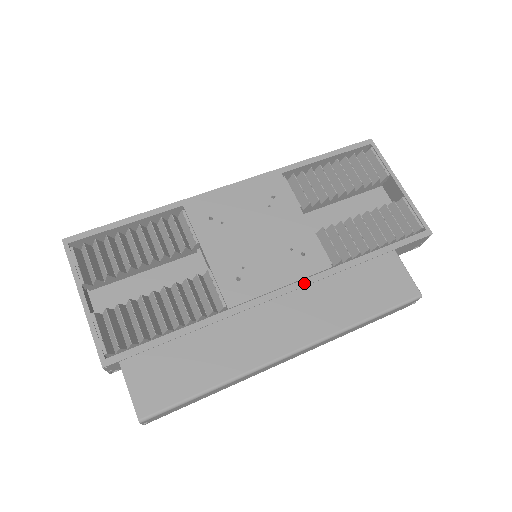
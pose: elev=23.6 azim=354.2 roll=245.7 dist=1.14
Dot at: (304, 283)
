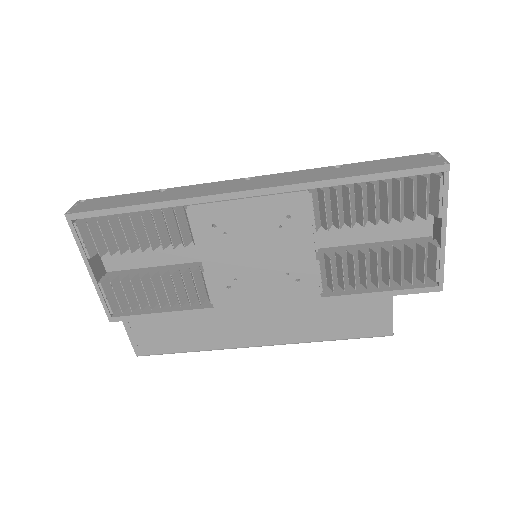
Dot at: (288, 303)
